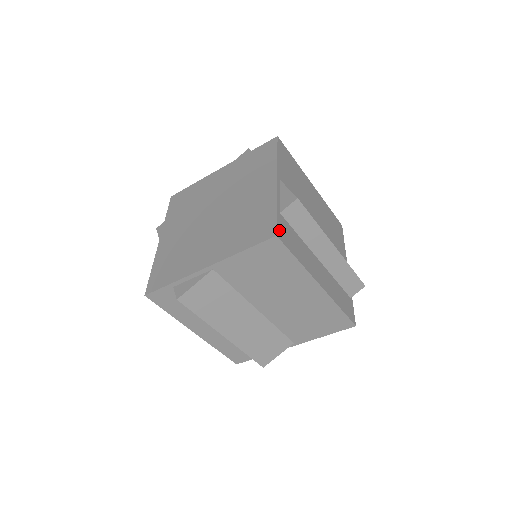
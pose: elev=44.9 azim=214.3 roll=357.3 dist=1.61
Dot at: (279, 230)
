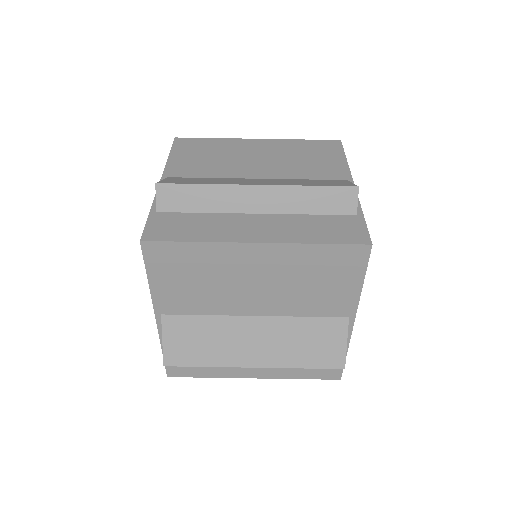
Dot at: (149, 232)
